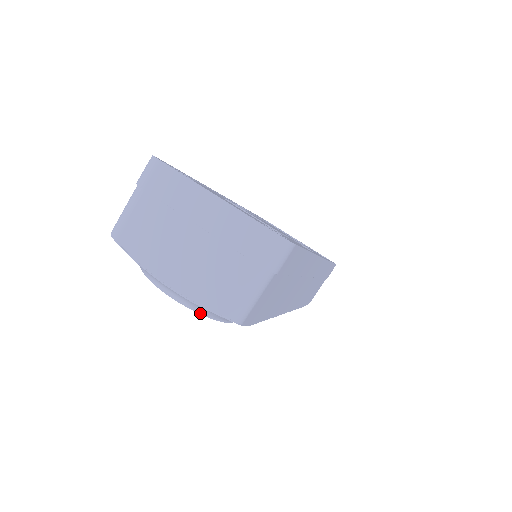
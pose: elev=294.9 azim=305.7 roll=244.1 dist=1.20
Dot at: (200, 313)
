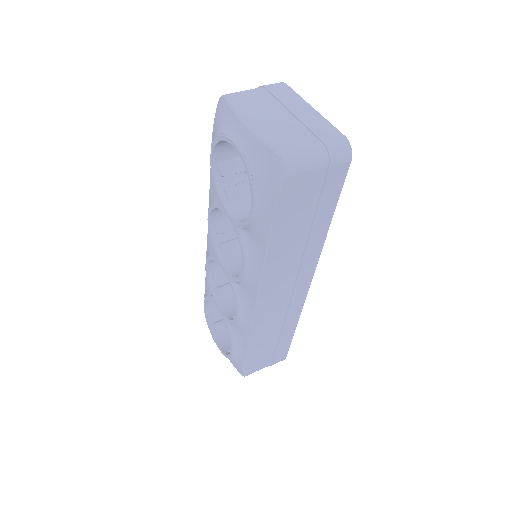
Dot at: (250, 168)
